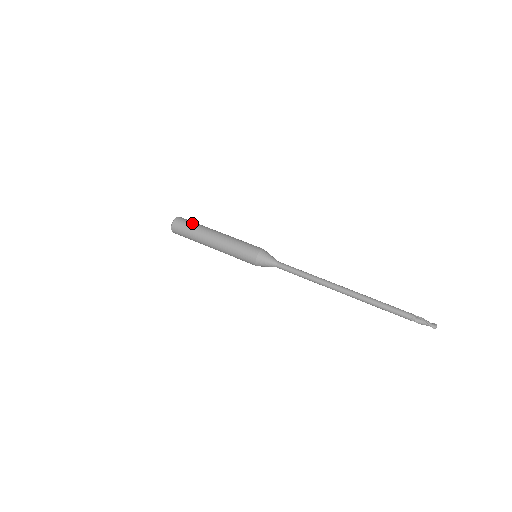
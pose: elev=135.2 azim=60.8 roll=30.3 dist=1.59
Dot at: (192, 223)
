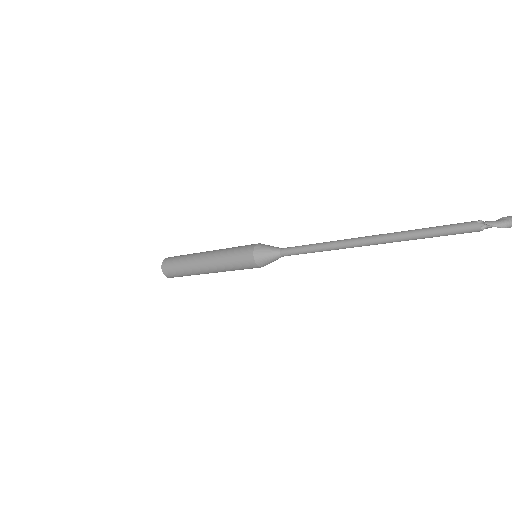
Dot at: occluded
